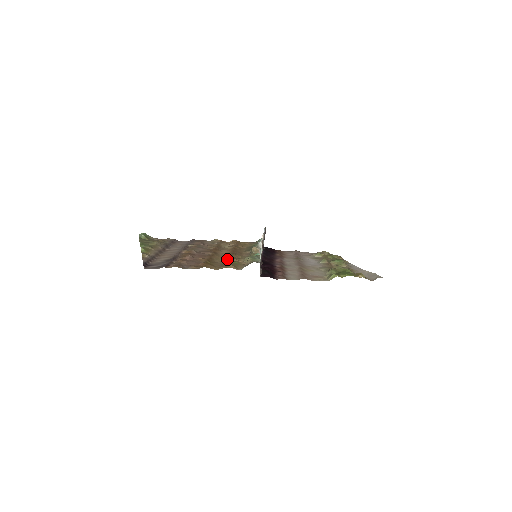
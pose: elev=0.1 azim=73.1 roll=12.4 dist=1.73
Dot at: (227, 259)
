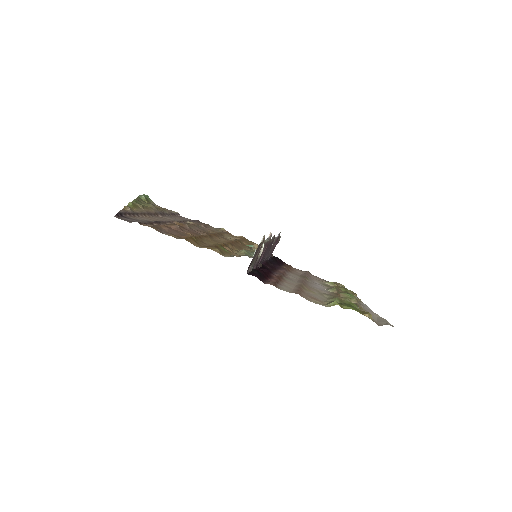
Dot at: (218, 244)
